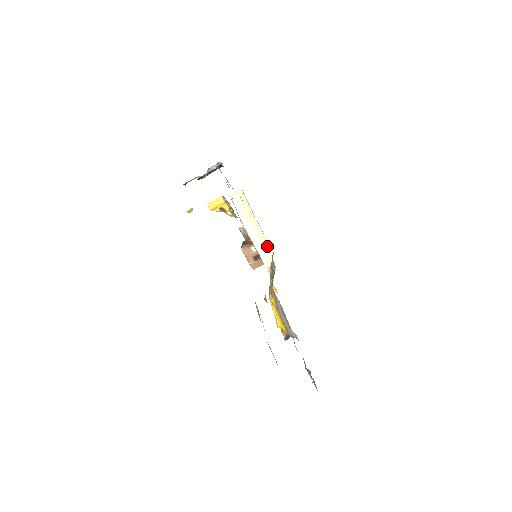
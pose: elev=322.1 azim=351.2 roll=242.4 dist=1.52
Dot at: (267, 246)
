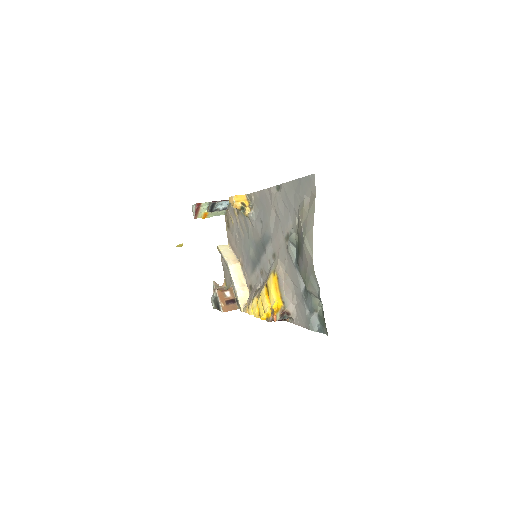
Dot at: (245, 287)
